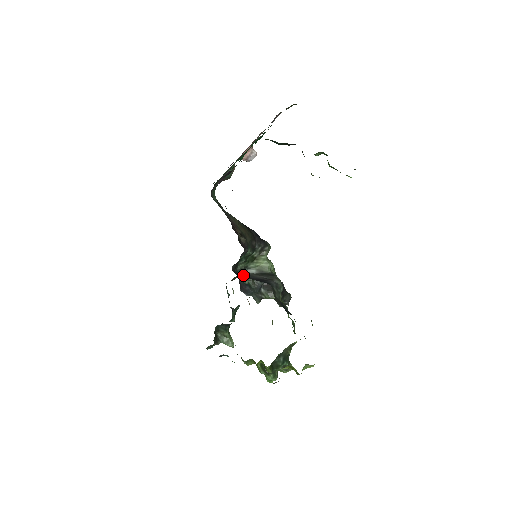
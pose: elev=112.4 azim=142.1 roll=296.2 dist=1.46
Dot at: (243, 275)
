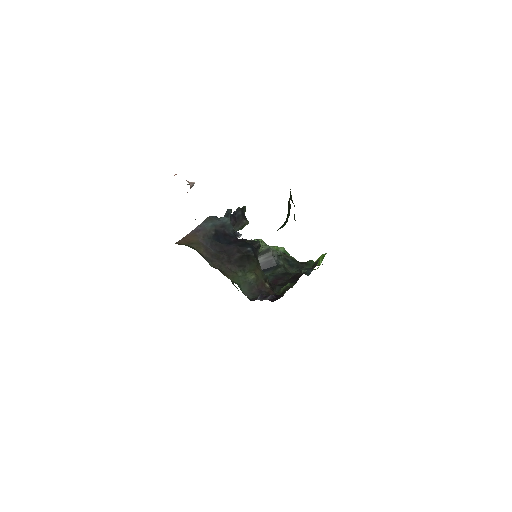
Dot at: occluded
